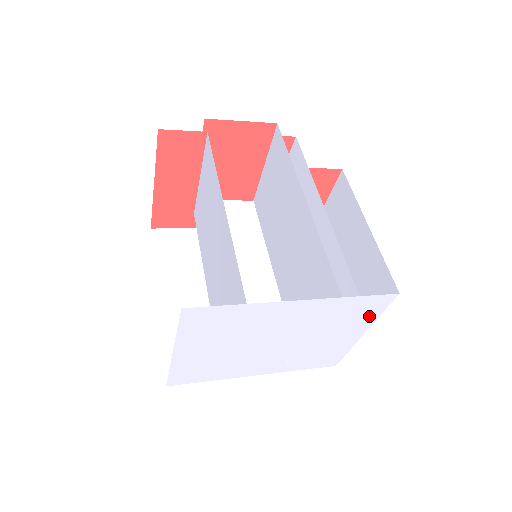
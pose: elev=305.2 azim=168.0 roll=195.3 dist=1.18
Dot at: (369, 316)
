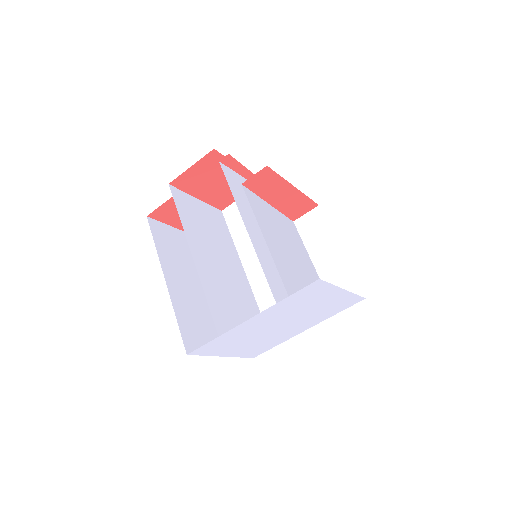
Dot at: (324, 289)
